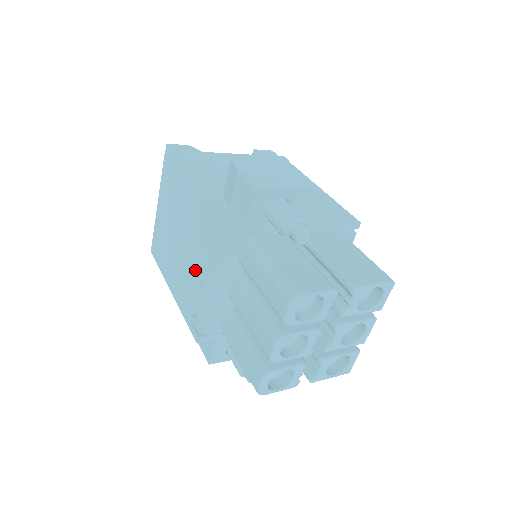
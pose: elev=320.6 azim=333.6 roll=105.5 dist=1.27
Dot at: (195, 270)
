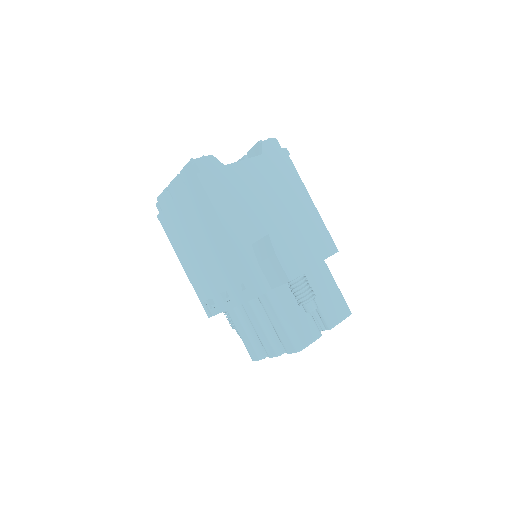
Dot at: (218, 285)
